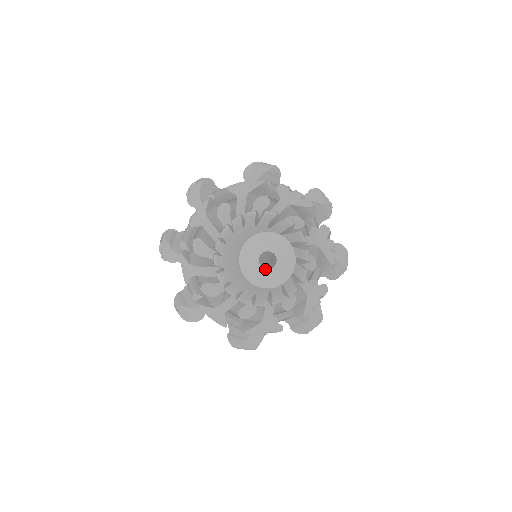
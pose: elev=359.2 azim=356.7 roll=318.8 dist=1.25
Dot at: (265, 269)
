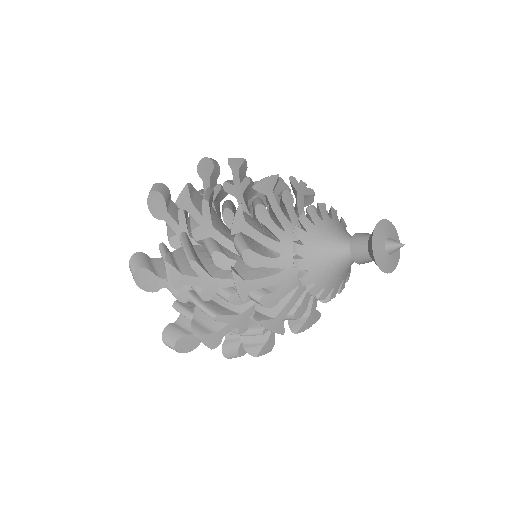
Dot at: (389, 255)
